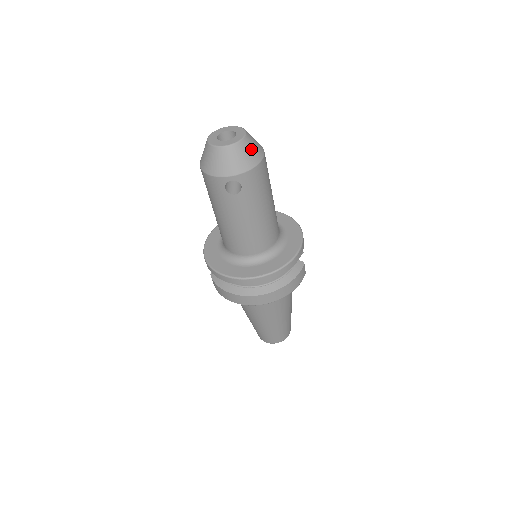
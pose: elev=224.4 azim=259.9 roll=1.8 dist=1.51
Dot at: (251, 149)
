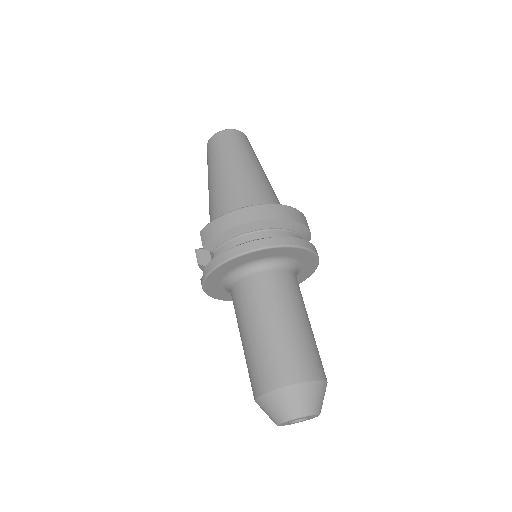
Dot at: occluded
